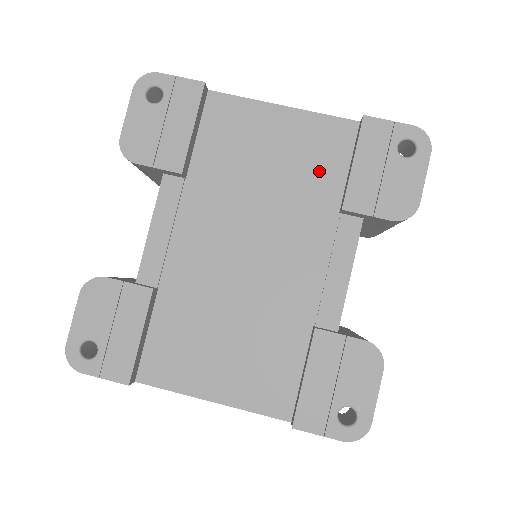
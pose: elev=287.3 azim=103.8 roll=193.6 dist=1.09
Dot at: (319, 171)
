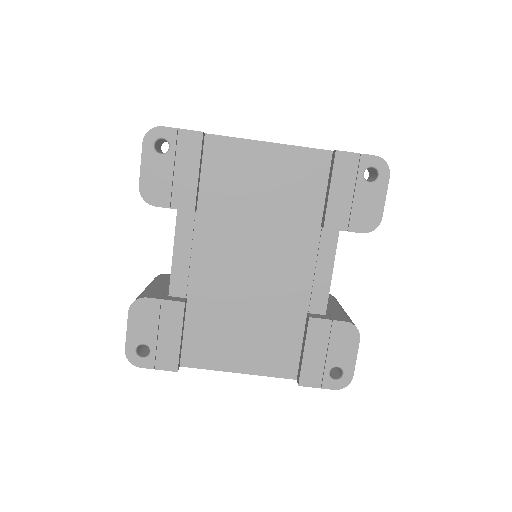
Dot at: (303, 195)
